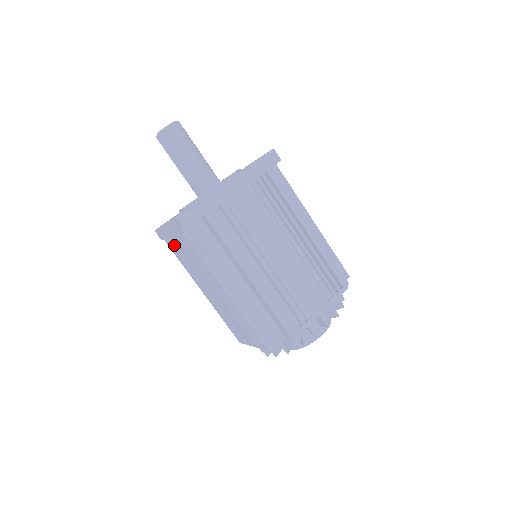
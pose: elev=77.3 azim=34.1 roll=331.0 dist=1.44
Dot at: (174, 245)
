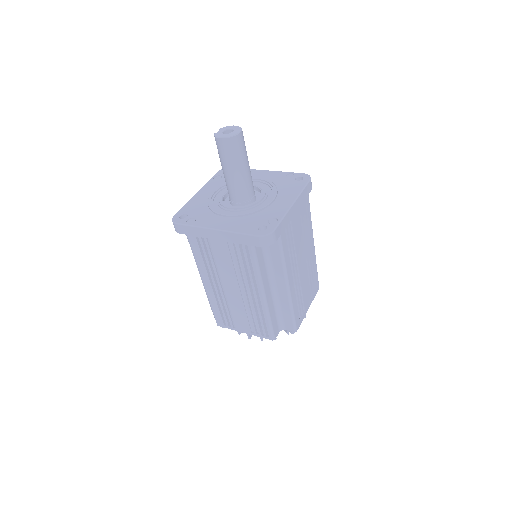
Dot at: occluded
